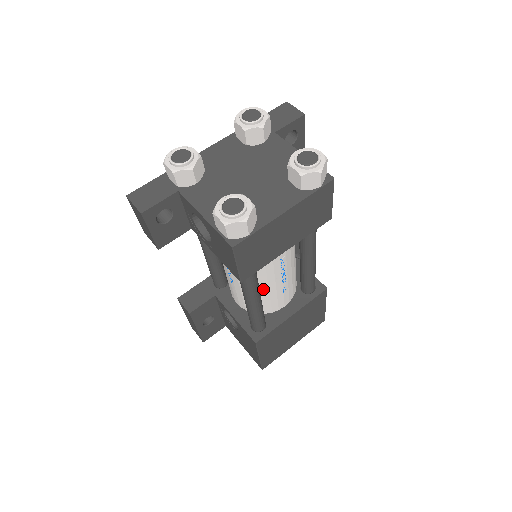
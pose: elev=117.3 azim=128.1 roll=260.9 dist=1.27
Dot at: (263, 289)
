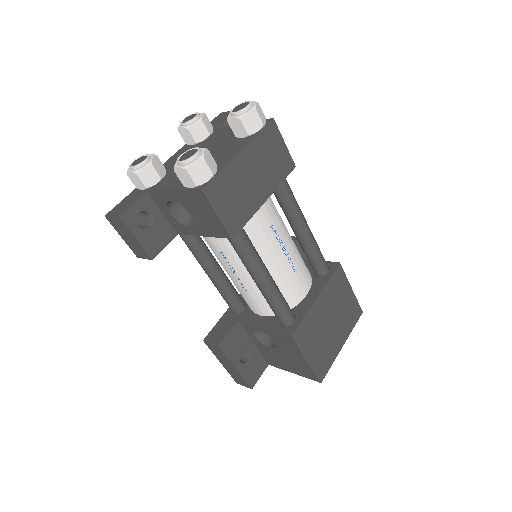
Dot at: (271, 272)
